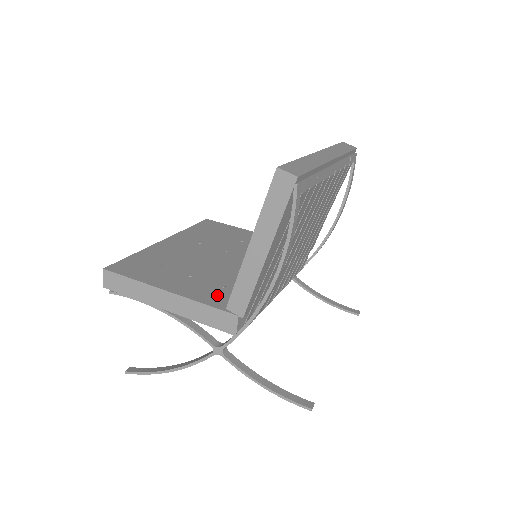
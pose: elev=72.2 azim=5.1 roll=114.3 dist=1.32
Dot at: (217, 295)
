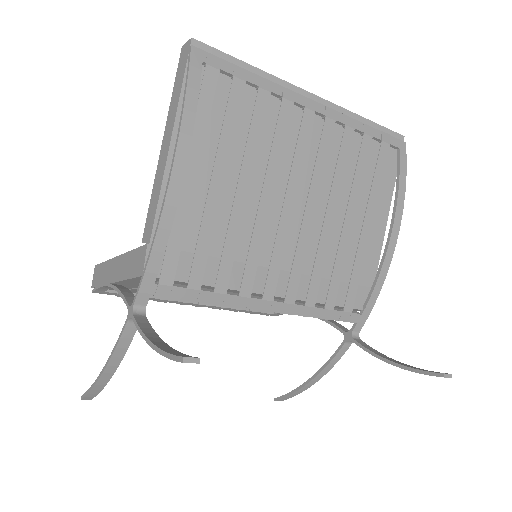
Dot at: occluded
